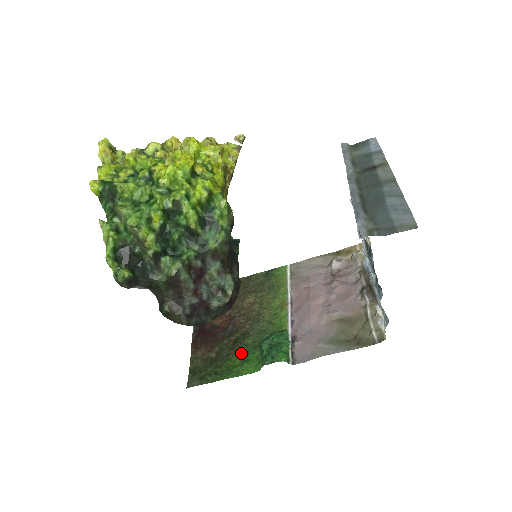
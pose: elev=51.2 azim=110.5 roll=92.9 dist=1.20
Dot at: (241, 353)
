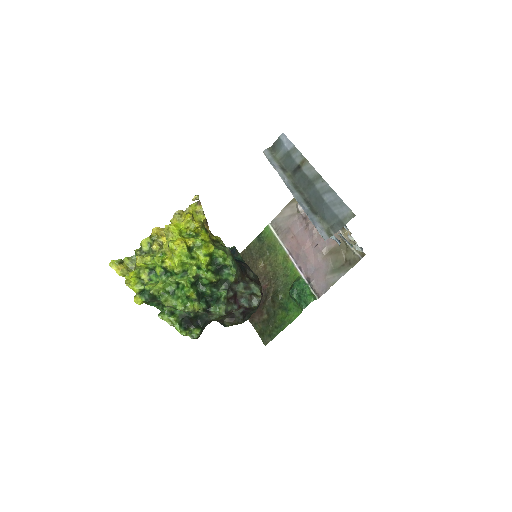
Dot at: (282, 306)
